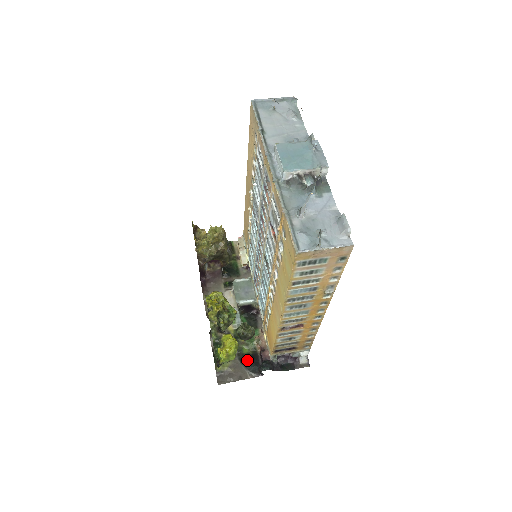
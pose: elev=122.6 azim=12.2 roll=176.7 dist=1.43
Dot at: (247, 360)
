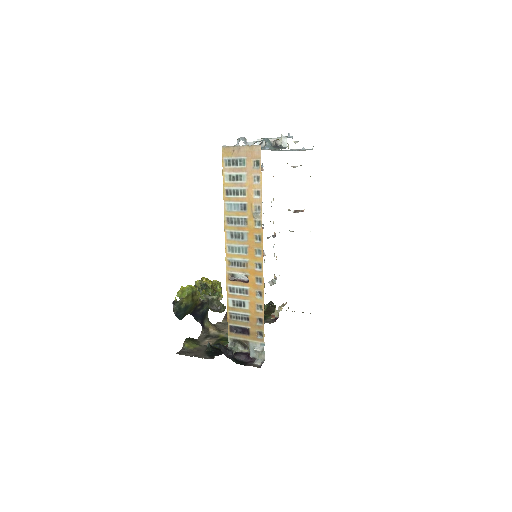
Dot at: (212, 348)
